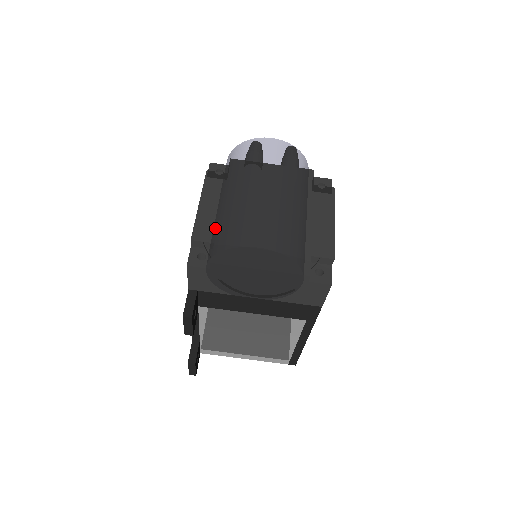
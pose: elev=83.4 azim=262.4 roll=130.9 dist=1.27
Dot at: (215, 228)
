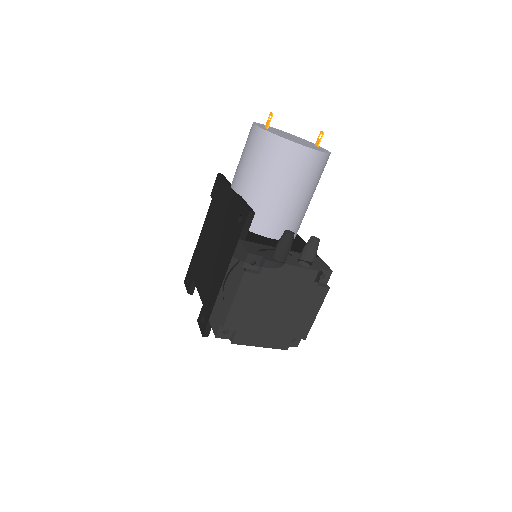
Dot at: (240, 321)
